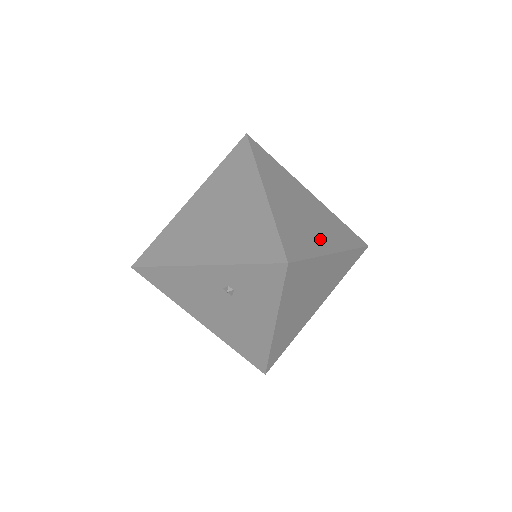
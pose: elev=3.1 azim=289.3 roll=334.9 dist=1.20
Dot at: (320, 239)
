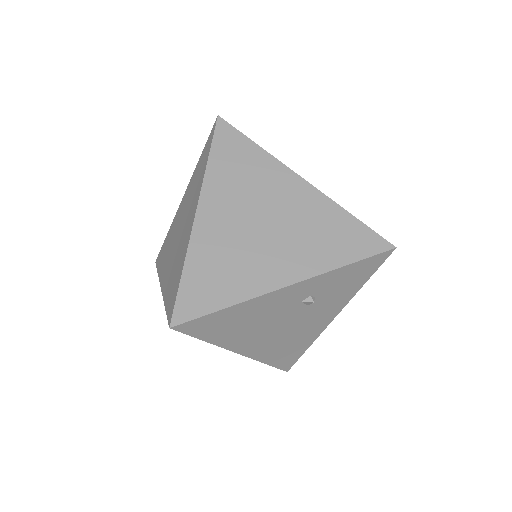
Dot at: occluded
